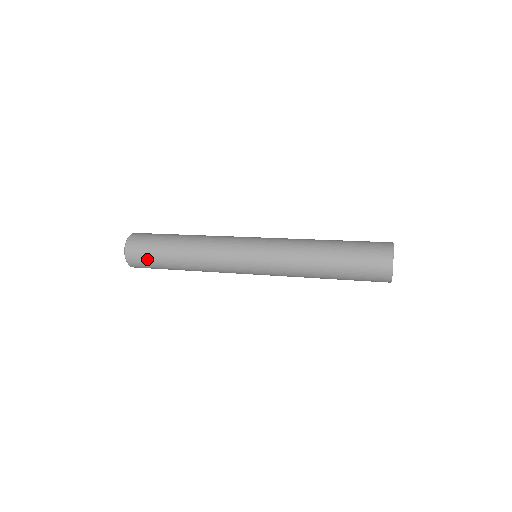
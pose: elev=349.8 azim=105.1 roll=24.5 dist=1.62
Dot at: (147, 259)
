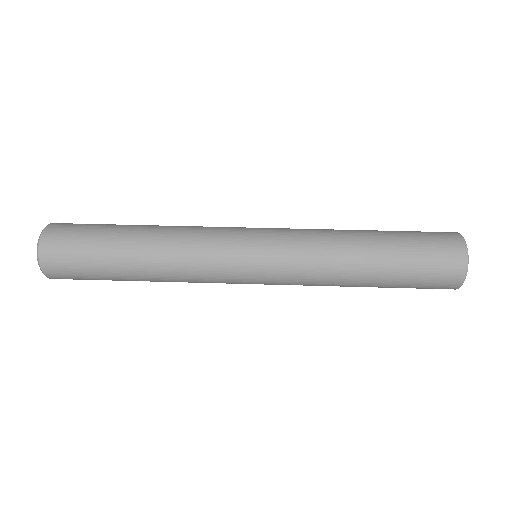
Dot at: (77, 259)
